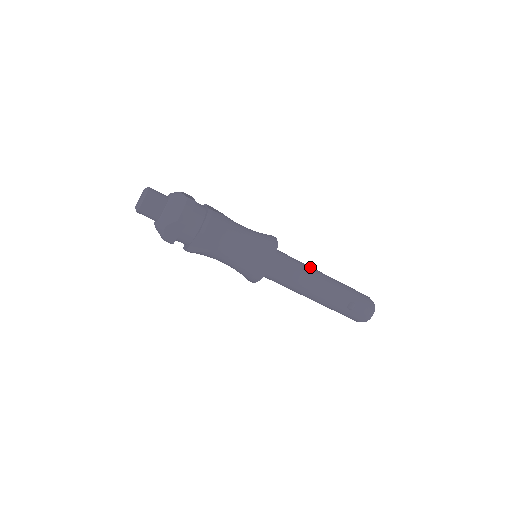
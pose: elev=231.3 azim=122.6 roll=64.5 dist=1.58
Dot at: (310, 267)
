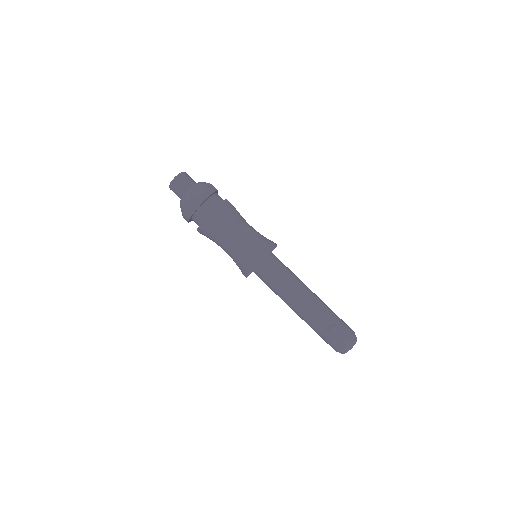
Dot at: occluded
